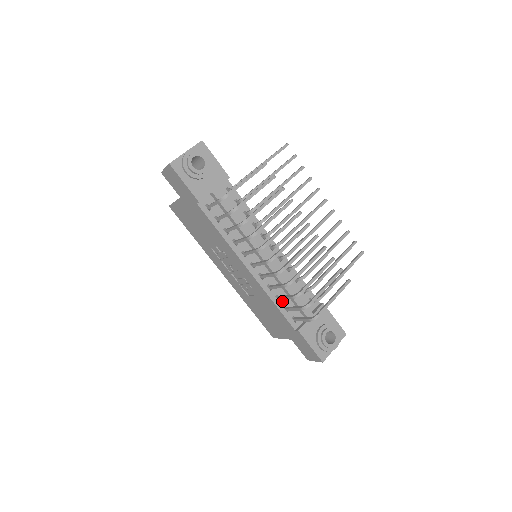
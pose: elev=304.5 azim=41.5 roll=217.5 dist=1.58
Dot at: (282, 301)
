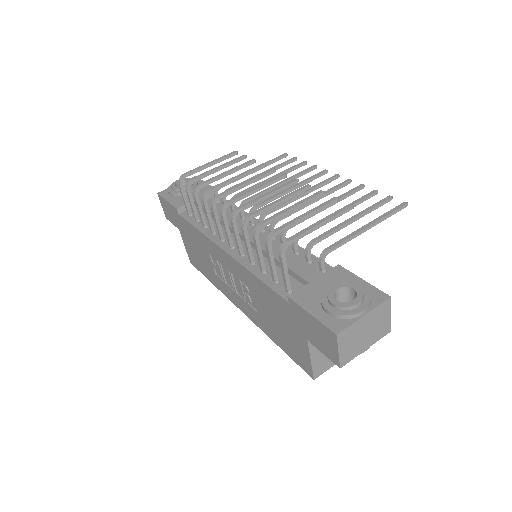
Dot at: (270, 274)
